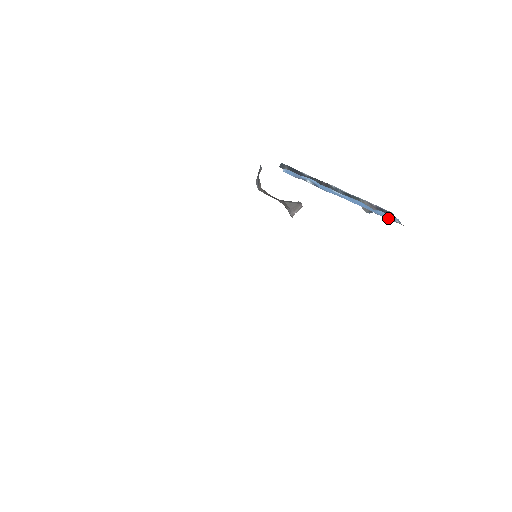
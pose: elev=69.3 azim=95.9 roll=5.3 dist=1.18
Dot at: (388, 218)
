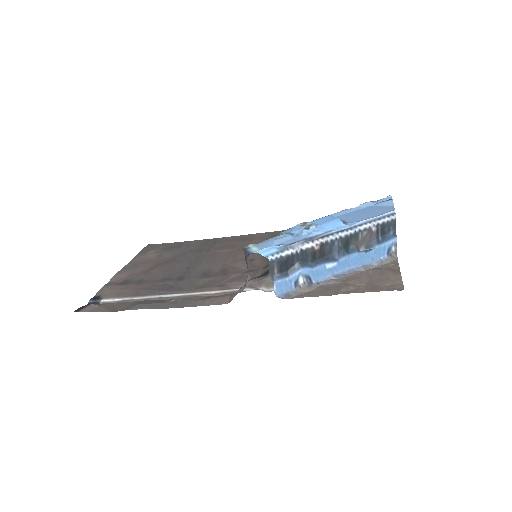
Dot at: (383, 254)
